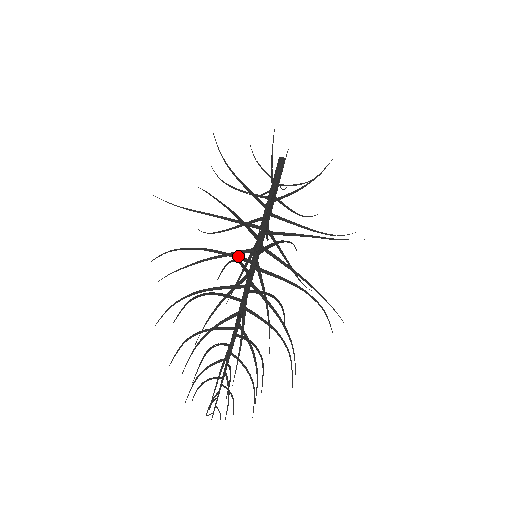
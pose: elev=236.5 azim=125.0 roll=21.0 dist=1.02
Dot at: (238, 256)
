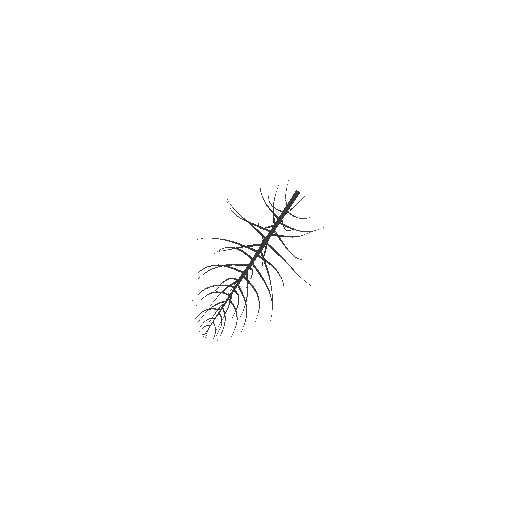
Dot at: (249, 256)
